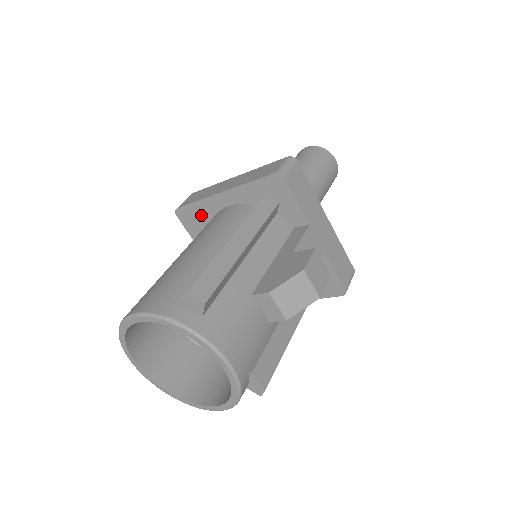
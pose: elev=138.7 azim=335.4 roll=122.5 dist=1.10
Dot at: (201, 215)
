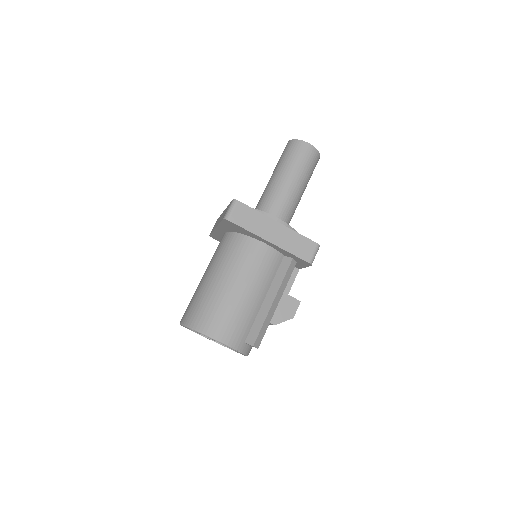
Dot at: (242, 231)
